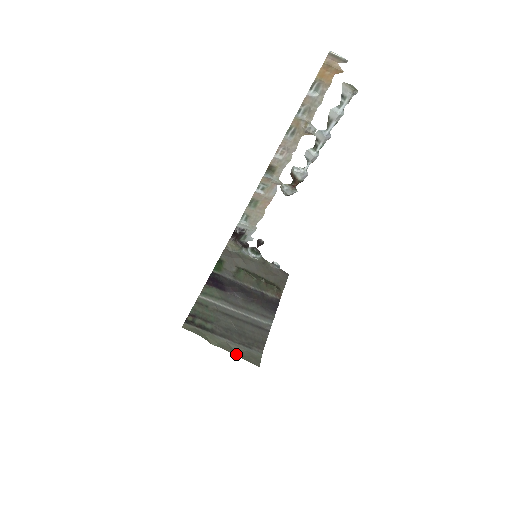
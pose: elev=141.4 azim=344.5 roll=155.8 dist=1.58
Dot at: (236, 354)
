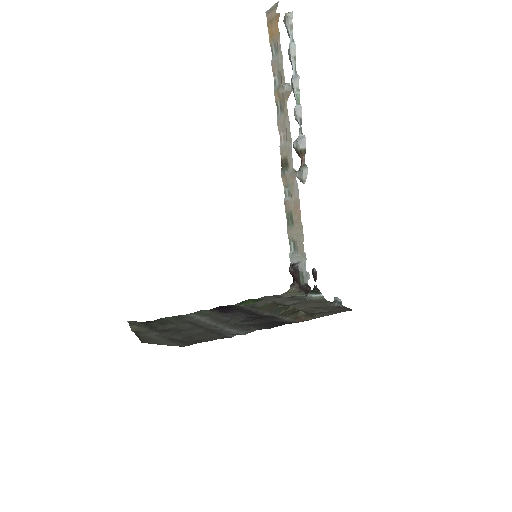
Dot at: (139, 336)
